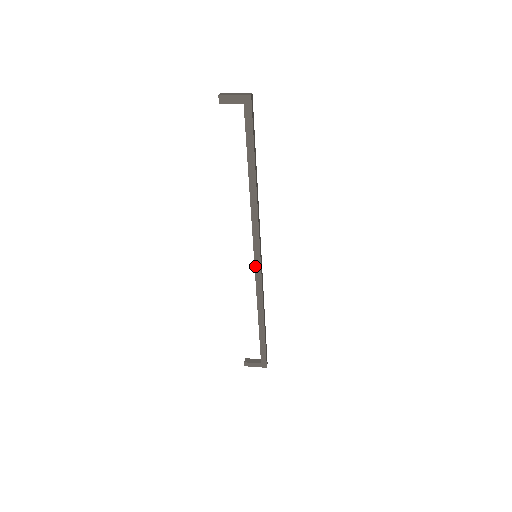
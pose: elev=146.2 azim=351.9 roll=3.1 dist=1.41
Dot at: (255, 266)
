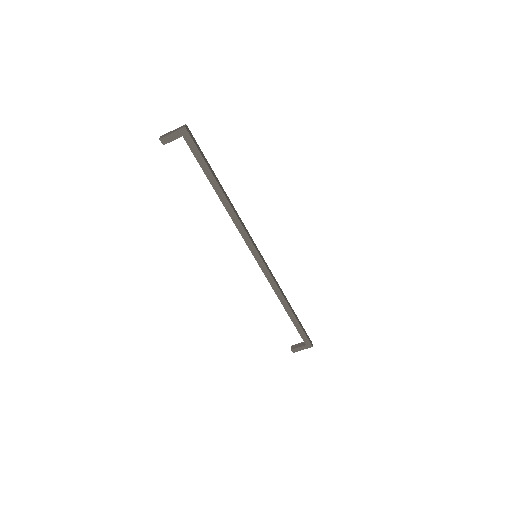
Dot at: (259, 265)
